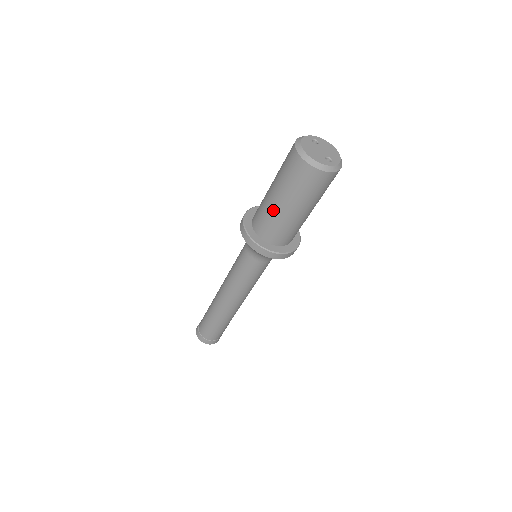
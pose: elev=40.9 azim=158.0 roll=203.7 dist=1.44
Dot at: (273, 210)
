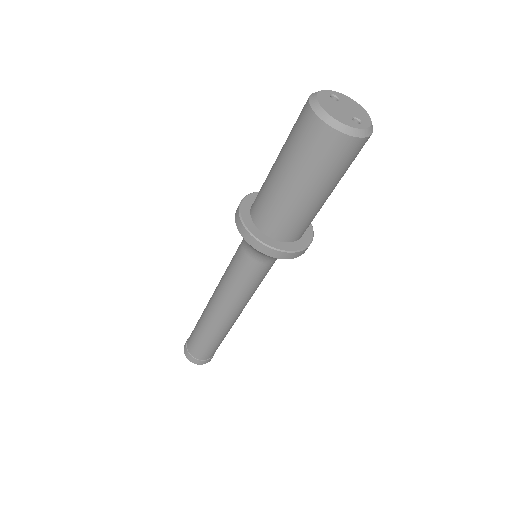
Dot at: (280, 195)
